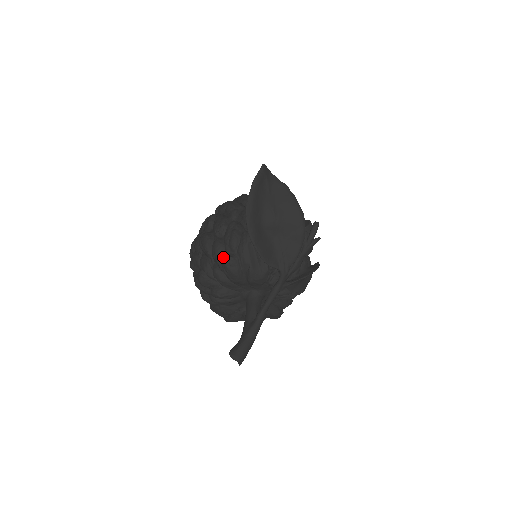
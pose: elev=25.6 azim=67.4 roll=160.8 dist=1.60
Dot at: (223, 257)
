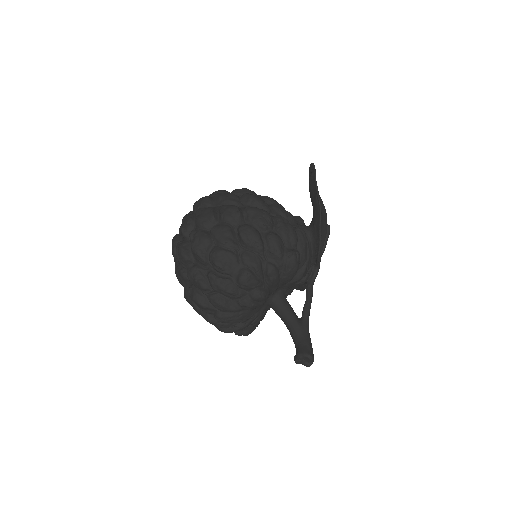
Dot at: (289, 252)
